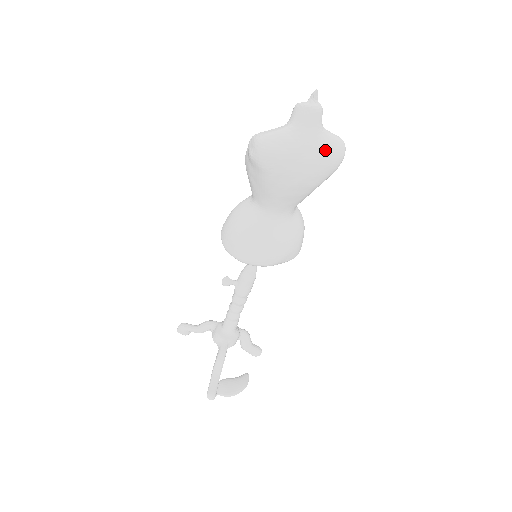
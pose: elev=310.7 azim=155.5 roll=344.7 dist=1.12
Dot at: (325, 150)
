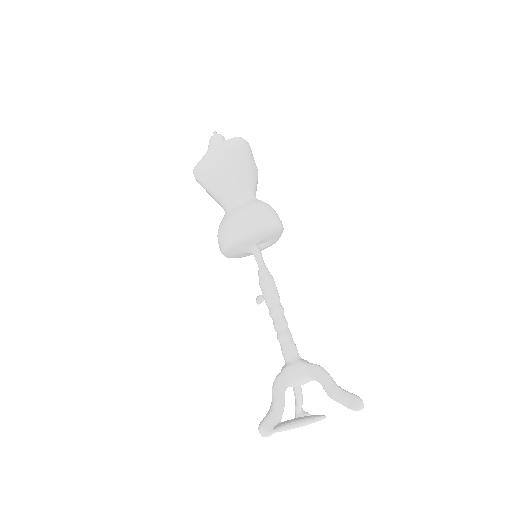
Dot at: (222, 146)
